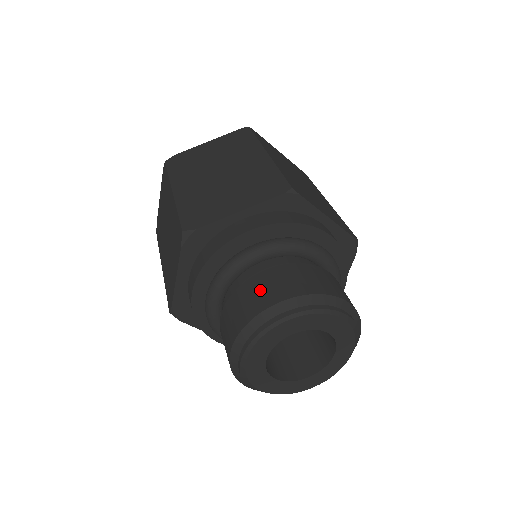
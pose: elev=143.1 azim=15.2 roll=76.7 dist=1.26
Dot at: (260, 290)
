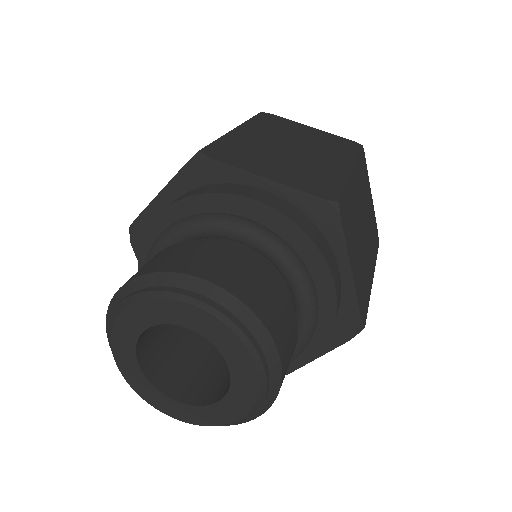
Dot at: (204, 256)
